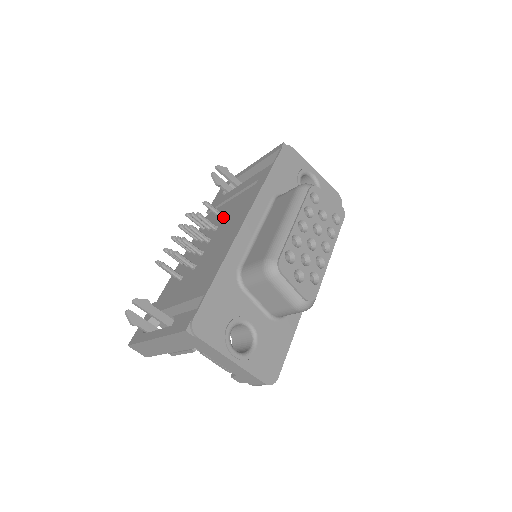
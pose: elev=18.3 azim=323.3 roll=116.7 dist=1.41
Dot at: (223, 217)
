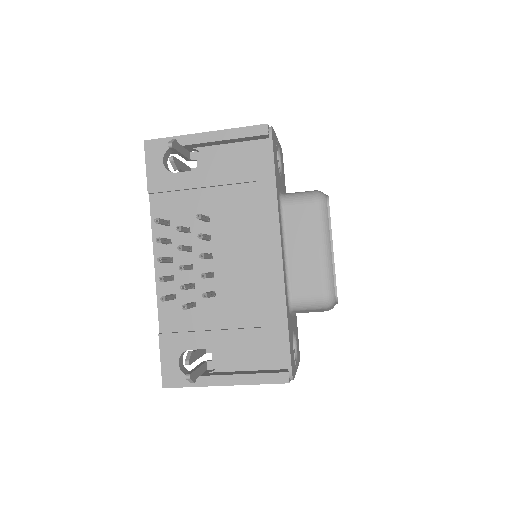
Dot at: (210, 220)
